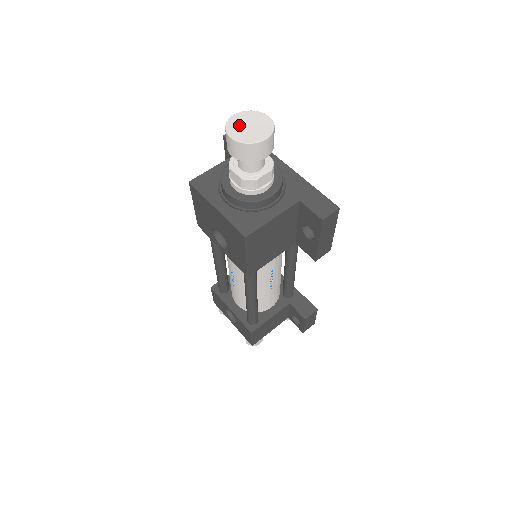
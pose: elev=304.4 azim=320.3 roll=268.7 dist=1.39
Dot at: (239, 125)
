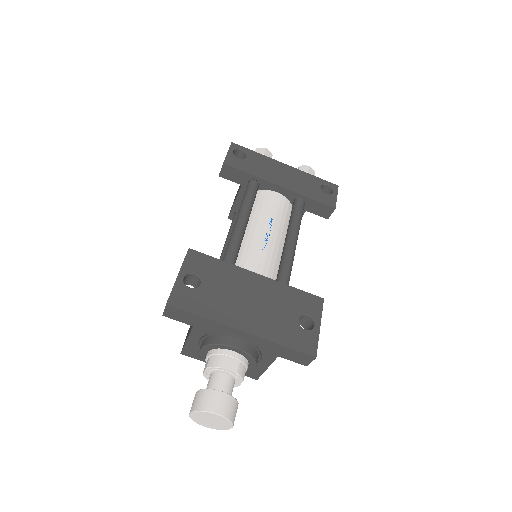
Dot at: (202, 421)
